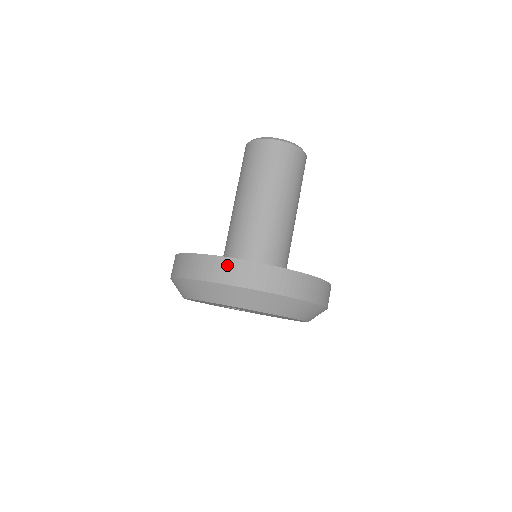
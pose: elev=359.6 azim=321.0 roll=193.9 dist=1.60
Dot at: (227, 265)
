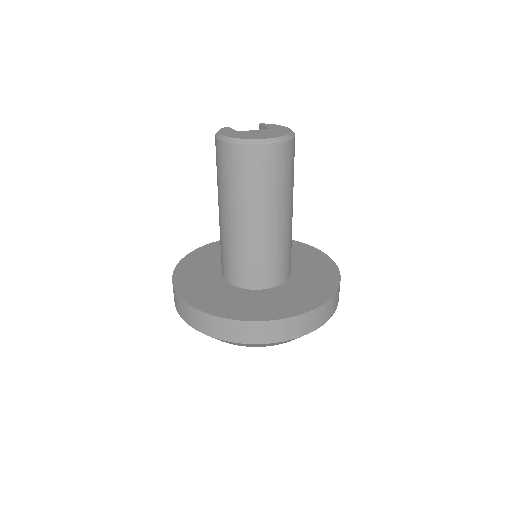
Dot at: (205, 320)
